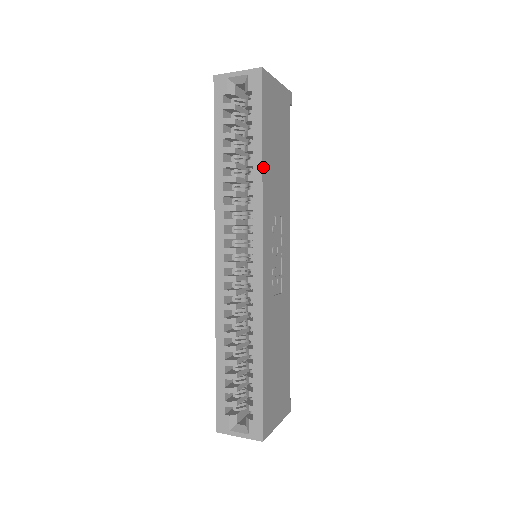
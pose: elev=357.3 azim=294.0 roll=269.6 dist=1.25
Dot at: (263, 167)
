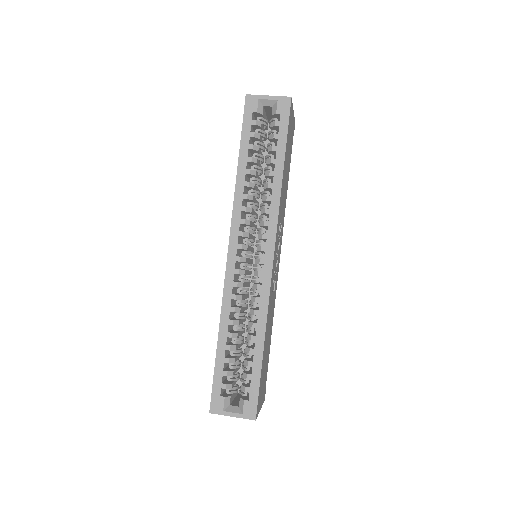
Dot at: (282, 179)
